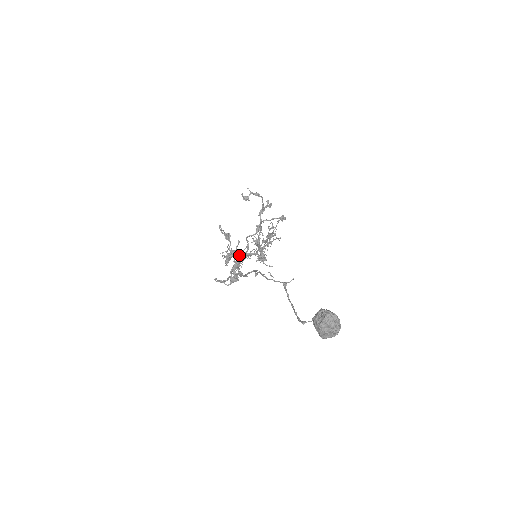
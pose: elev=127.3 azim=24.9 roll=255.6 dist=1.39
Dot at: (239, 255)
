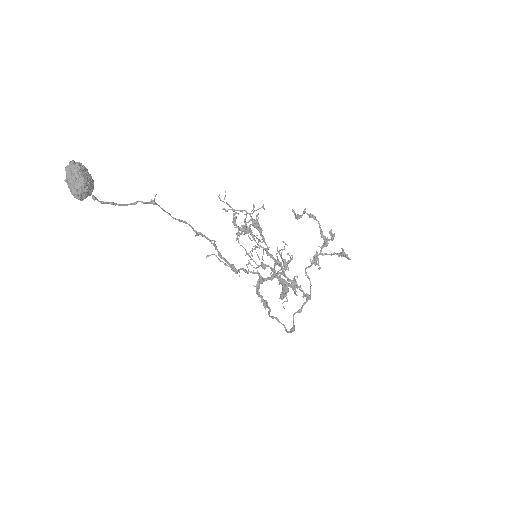
Dot at: (281, 280)
